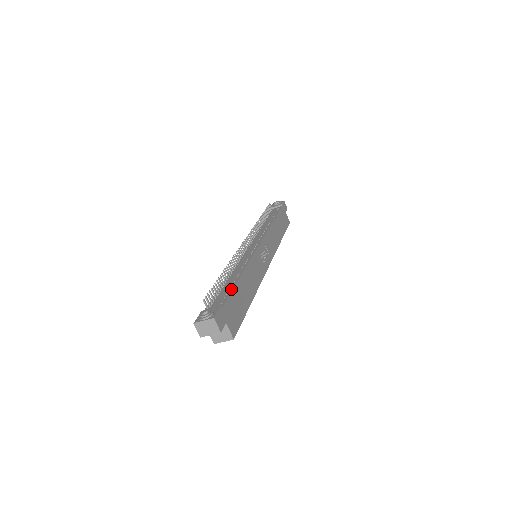
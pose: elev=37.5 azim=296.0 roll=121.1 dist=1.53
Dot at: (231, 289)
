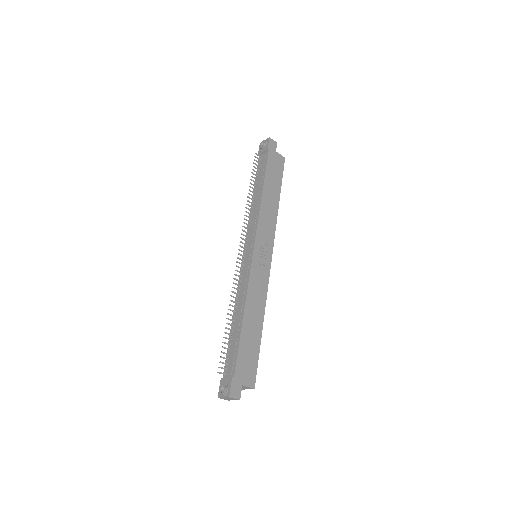
Dot at: (237, 344)
